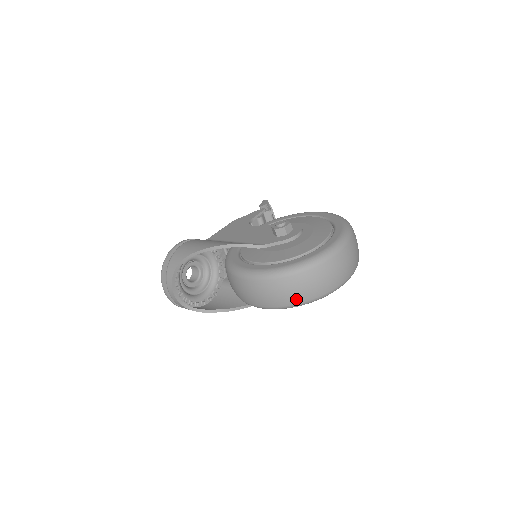
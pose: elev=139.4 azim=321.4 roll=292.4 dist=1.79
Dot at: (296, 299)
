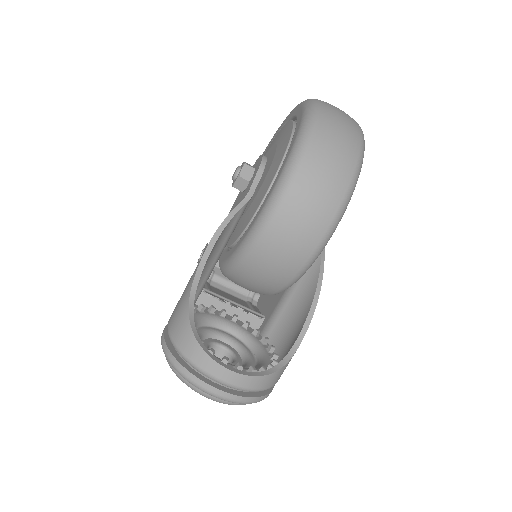
Dot at: (349, 158)
